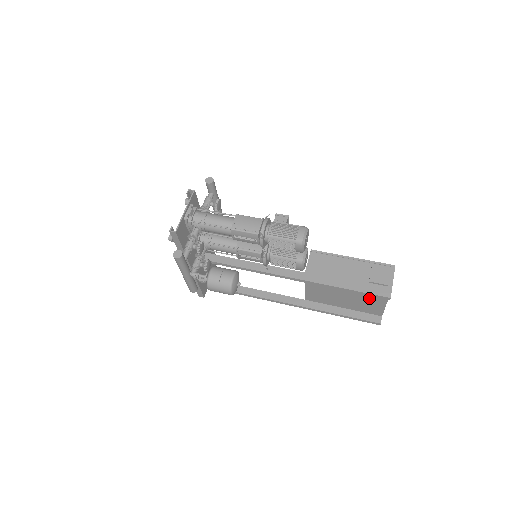
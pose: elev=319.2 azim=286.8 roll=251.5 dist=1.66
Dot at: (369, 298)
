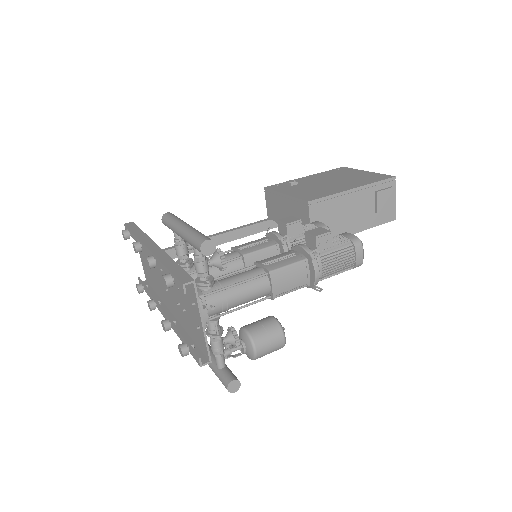
Dot at: occluded
